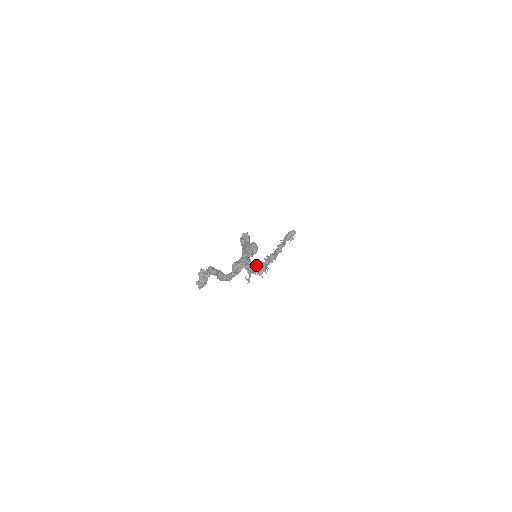
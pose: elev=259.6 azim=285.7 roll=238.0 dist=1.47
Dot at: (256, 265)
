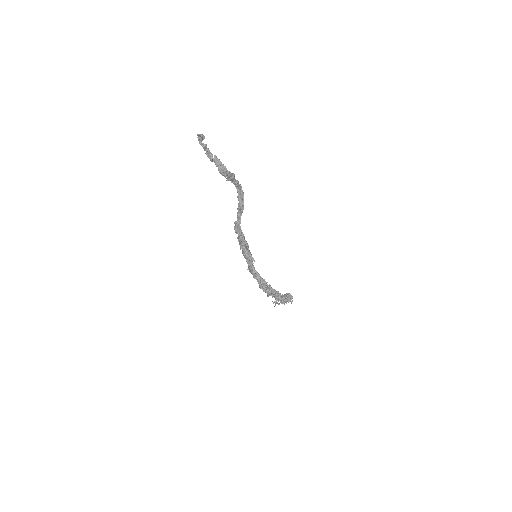
Dot at: occluded
